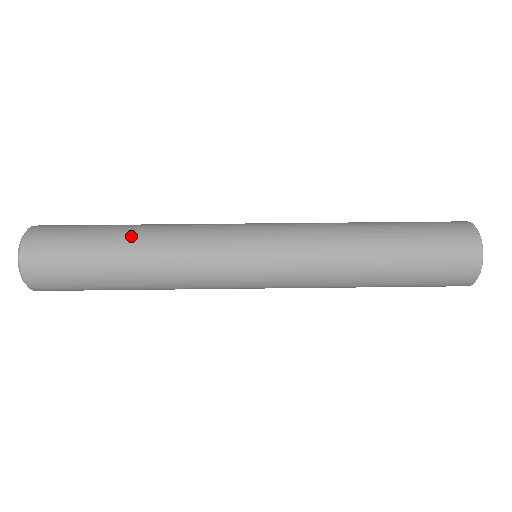
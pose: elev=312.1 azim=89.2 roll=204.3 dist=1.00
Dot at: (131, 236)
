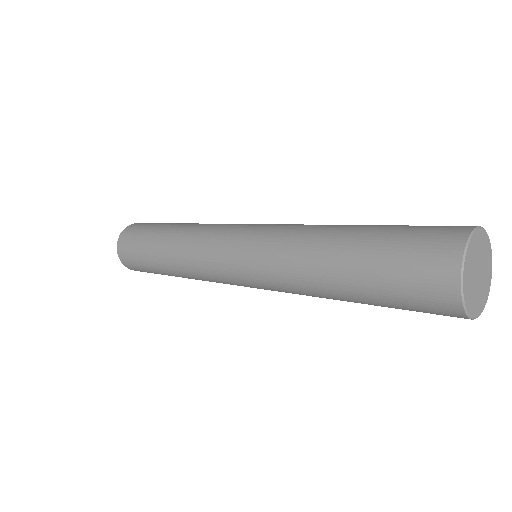
Dot at: occluded
